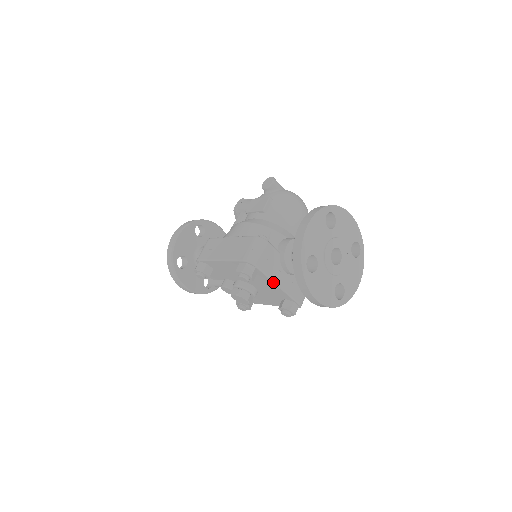
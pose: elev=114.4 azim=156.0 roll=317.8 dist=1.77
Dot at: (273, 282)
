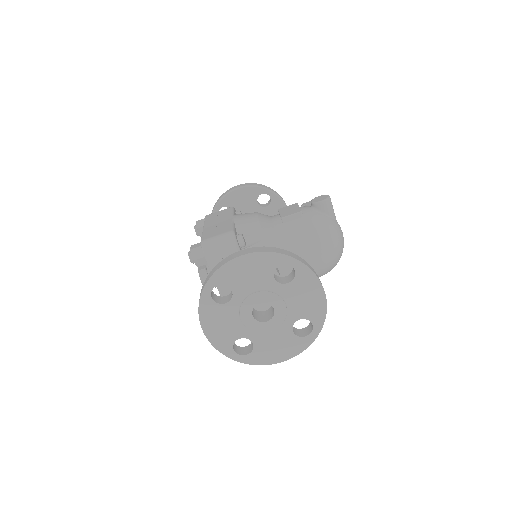
Dot at: occluded
